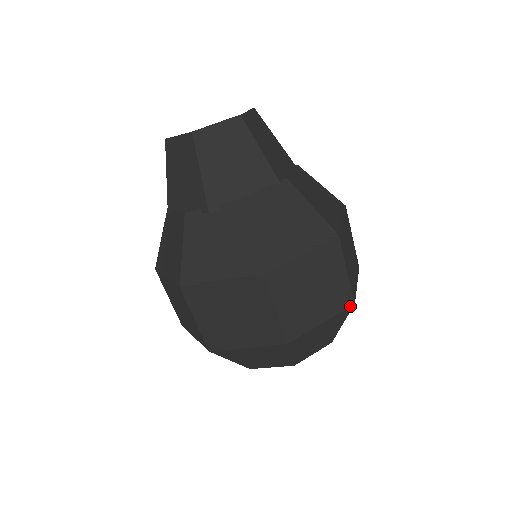
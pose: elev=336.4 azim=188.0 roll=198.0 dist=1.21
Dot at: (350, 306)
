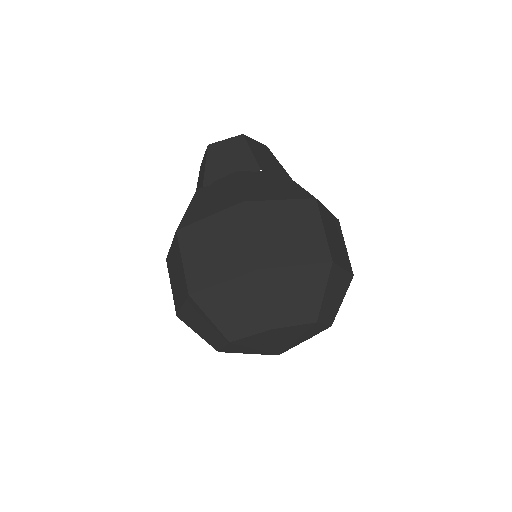
Dot at: (352, 274)
